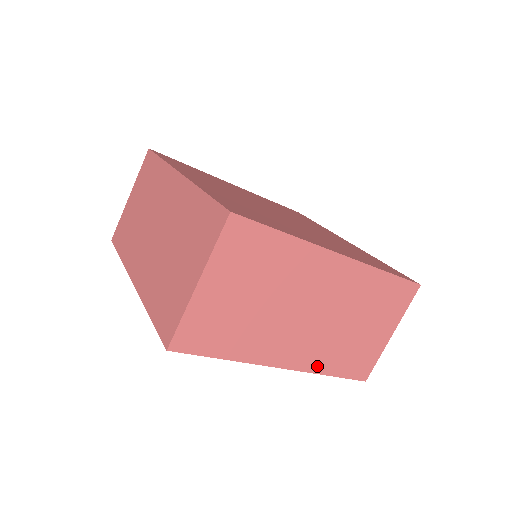
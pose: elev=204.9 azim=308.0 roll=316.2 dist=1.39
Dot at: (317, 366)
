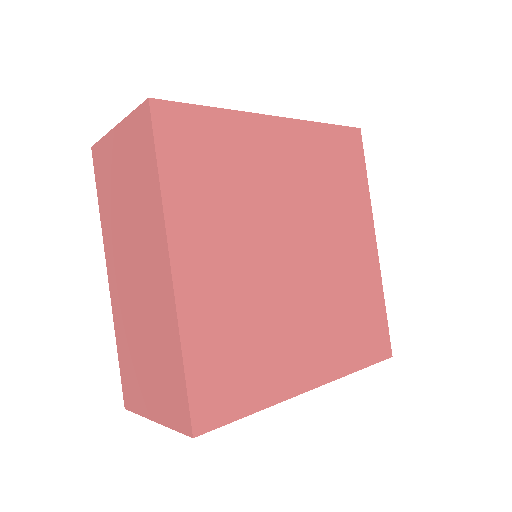
Dot at: occluded
